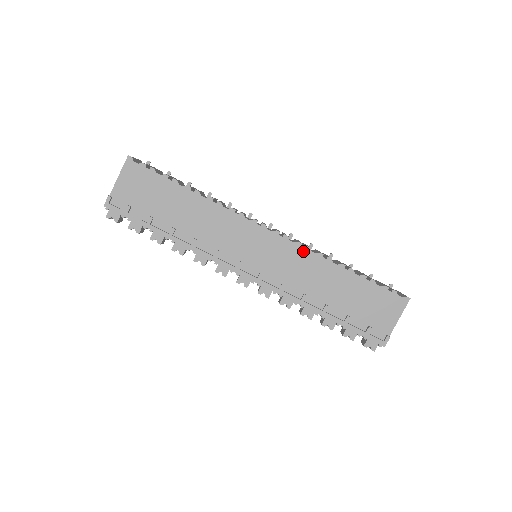
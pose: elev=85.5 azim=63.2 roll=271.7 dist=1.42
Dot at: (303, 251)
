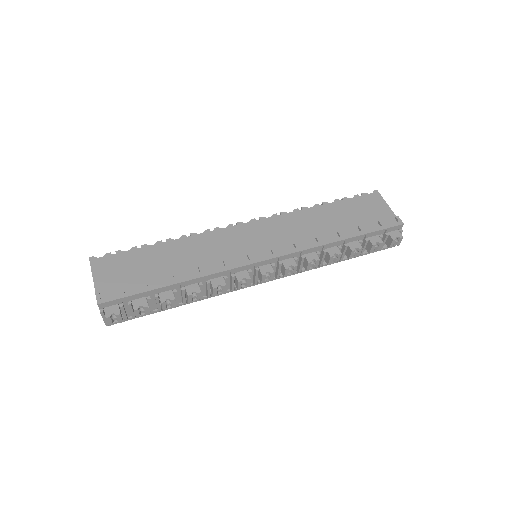
Dot at: (283, 217)
